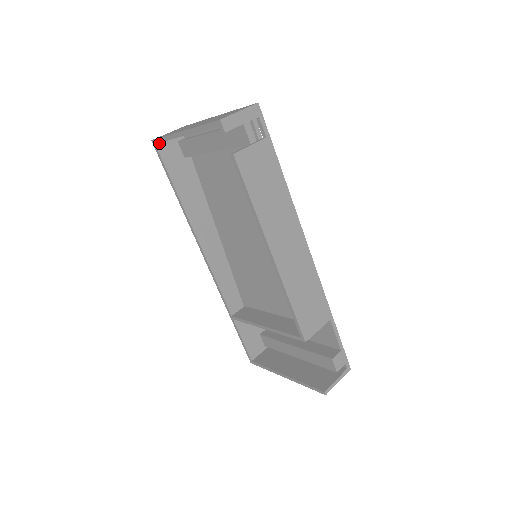
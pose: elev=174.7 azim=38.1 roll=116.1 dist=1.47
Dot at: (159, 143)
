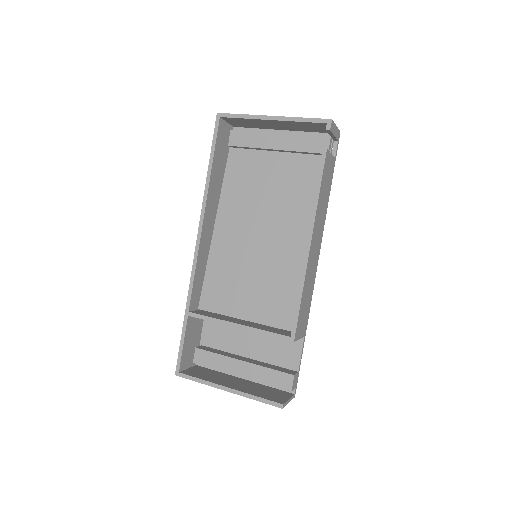
Dot at: (221, 119)
